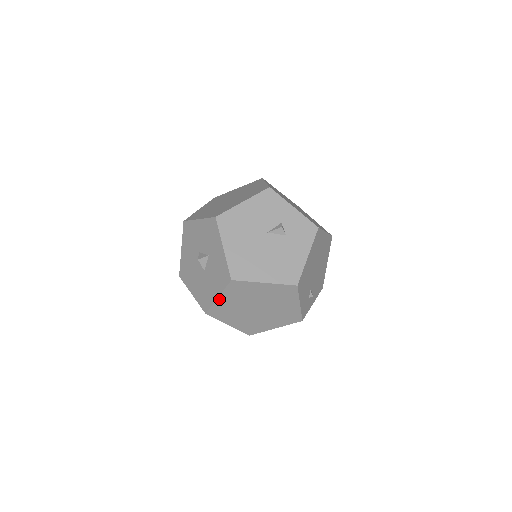
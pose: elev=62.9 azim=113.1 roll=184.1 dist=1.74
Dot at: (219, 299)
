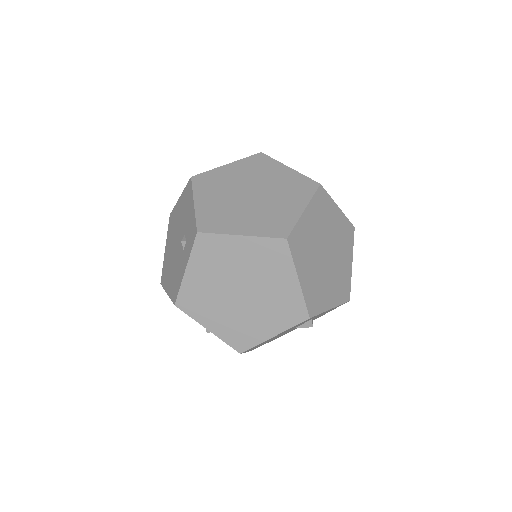
Dot at: occluded
